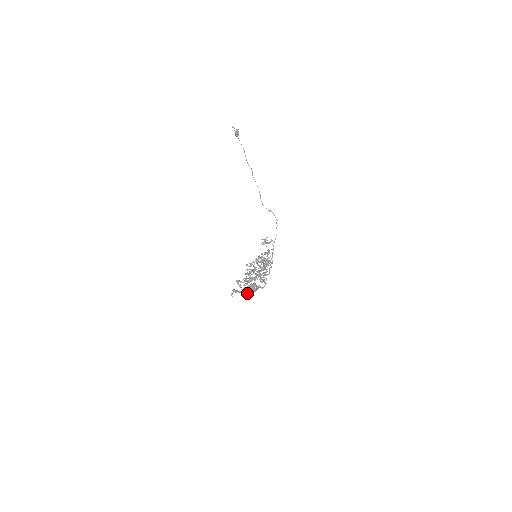
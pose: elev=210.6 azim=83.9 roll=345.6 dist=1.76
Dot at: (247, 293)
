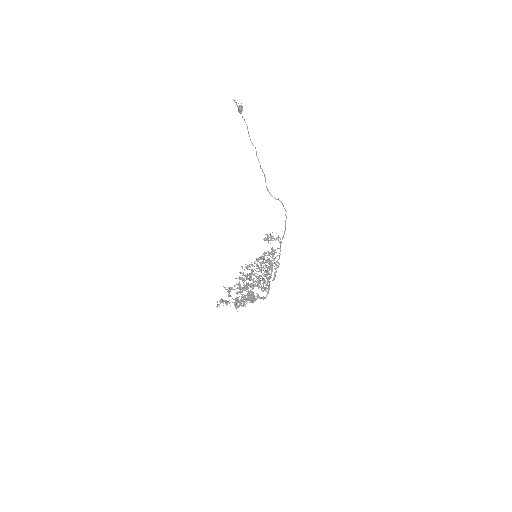
Dot at: (240, 305)
